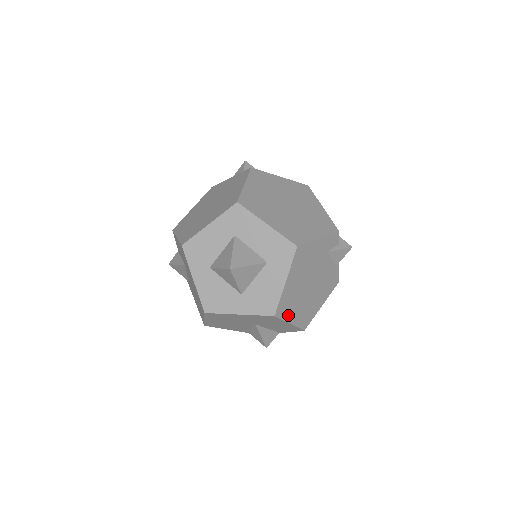
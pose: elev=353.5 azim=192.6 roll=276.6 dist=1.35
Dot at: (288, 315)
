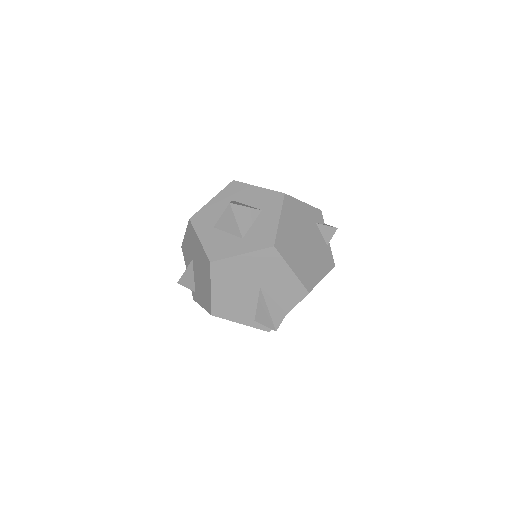
Dot at: (288, 258)
